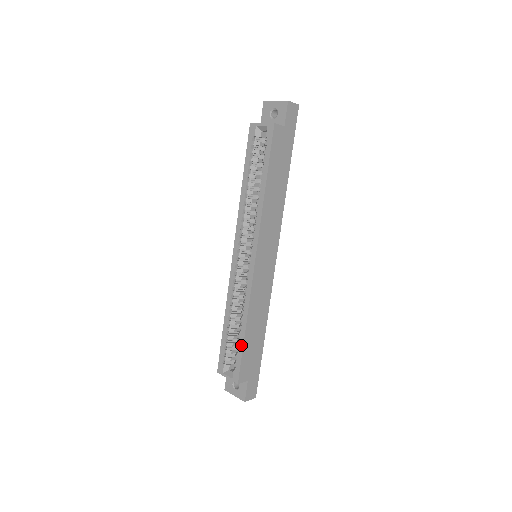
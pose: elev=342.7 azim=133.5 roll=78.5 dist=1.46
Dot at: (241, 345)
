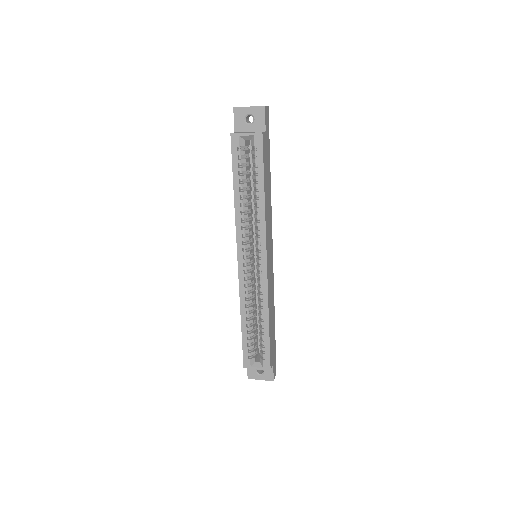
Dot at: (267, 338)
